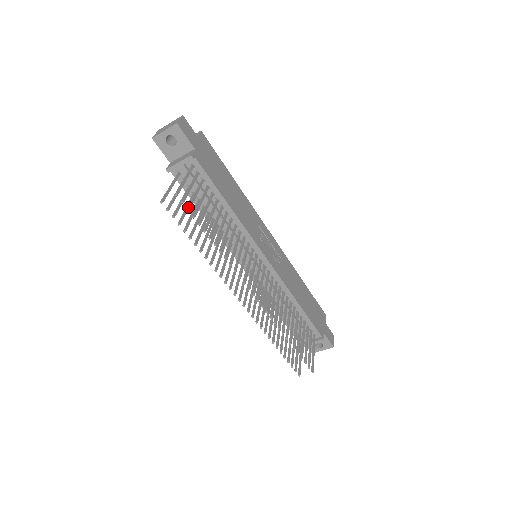
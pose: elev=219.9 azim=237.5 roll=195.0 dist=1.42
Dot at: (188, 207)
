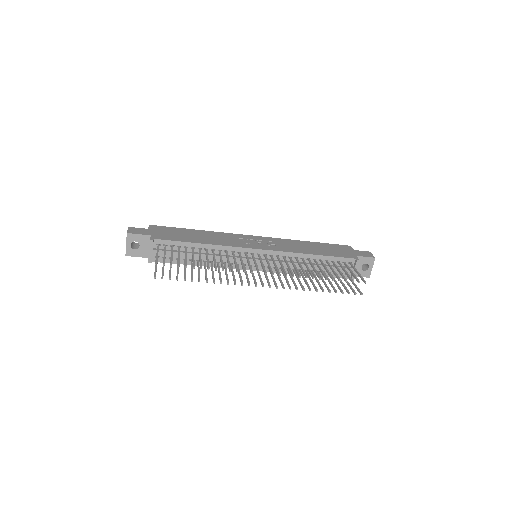
Dot at: (170, 264)
